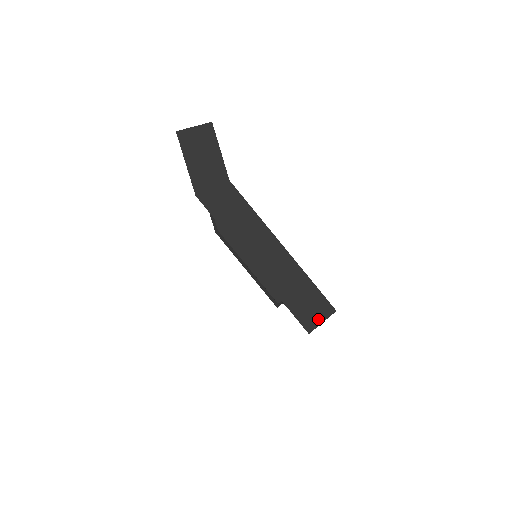
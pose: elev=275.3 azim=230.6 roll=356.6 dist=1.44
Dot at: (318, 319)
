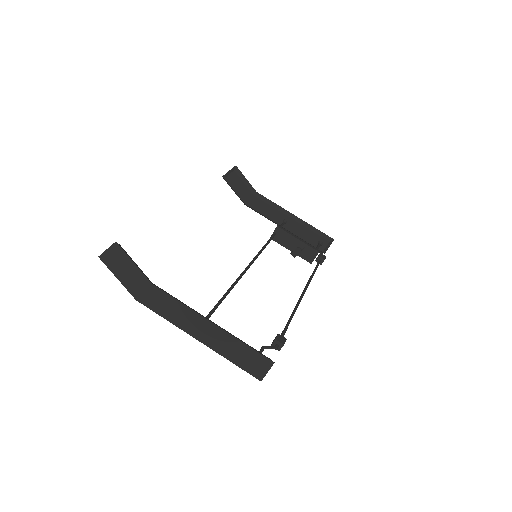
Dot at: (263, 370)
